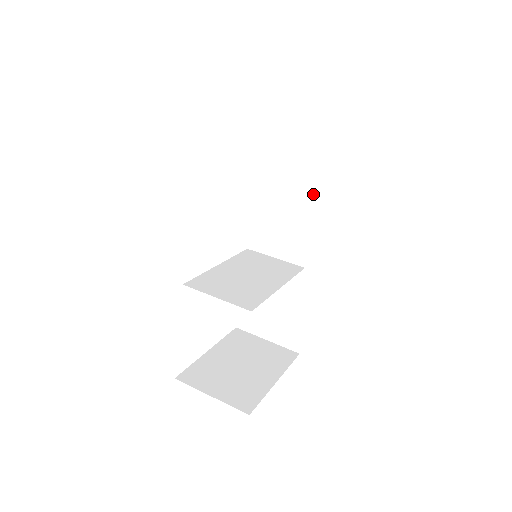
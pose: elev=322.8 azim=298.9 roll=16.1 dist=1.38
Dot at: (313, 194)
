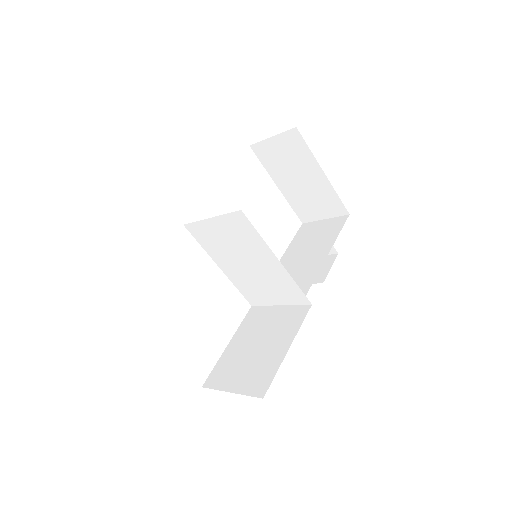
Dot at: (326, 250)
